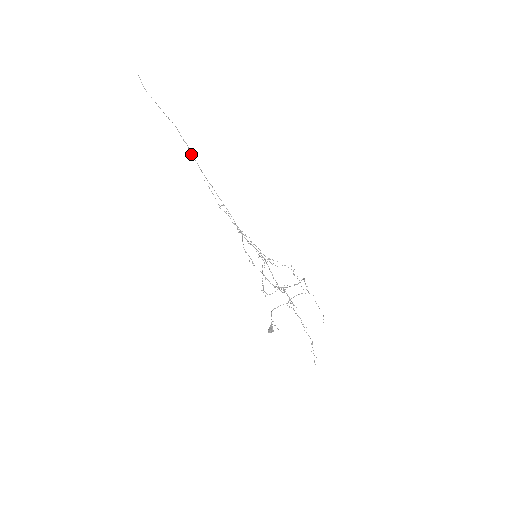
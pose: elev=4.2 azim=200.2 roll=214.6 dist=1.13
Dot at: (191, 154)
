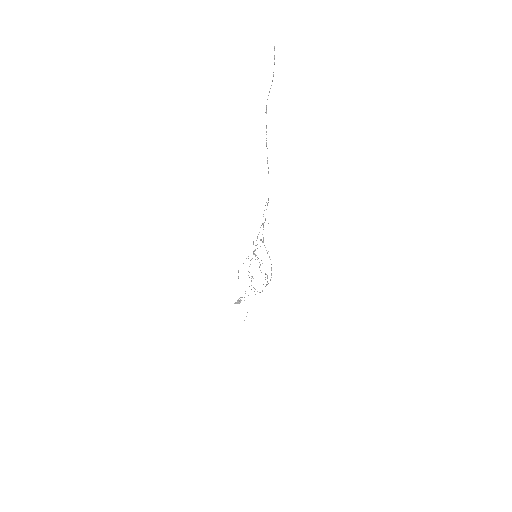
Dot at: occluded
